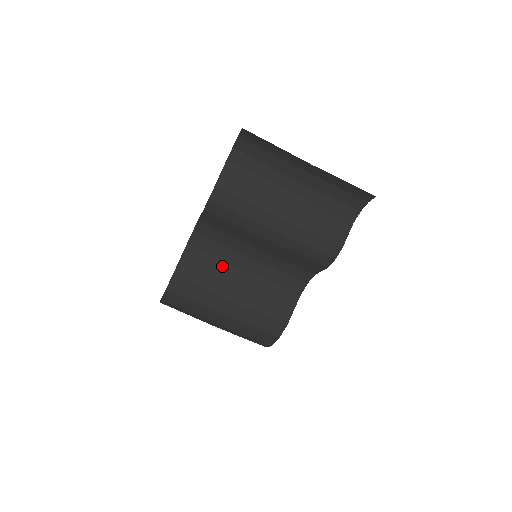
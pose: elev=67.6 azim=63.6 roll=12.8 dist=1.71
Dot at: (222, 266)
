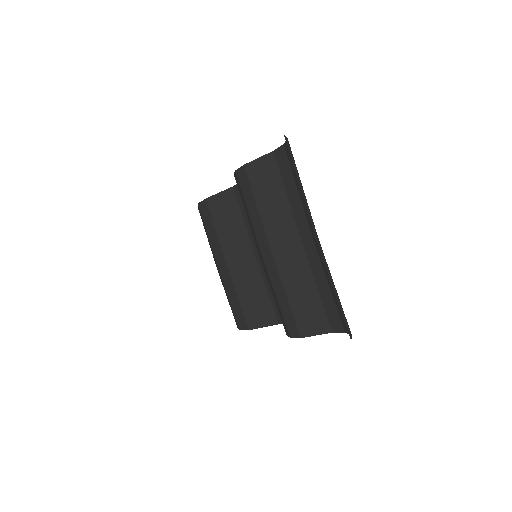
Dot at: (242, 232)
